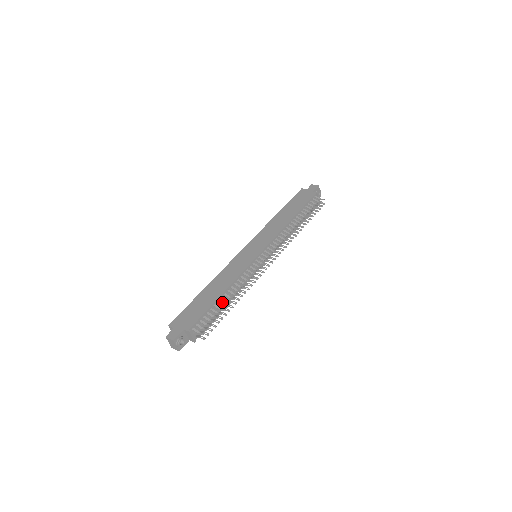
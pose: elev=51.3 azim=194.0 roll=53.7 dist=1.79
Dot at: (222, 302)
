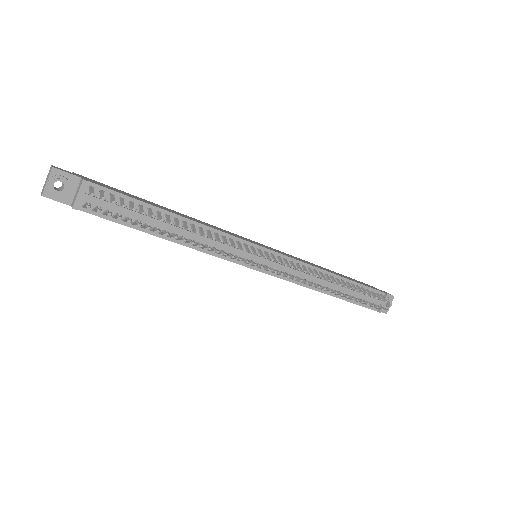
Dot at: occluded
